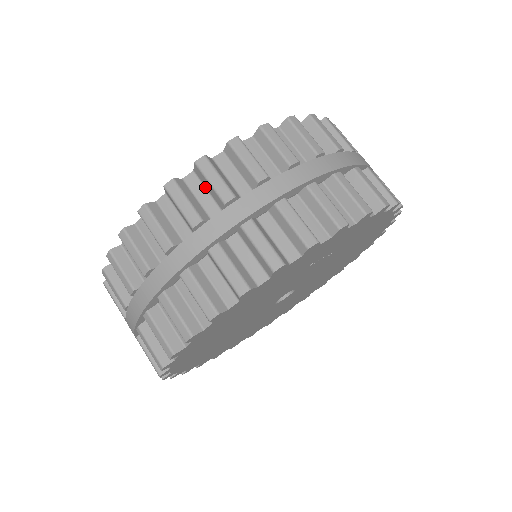
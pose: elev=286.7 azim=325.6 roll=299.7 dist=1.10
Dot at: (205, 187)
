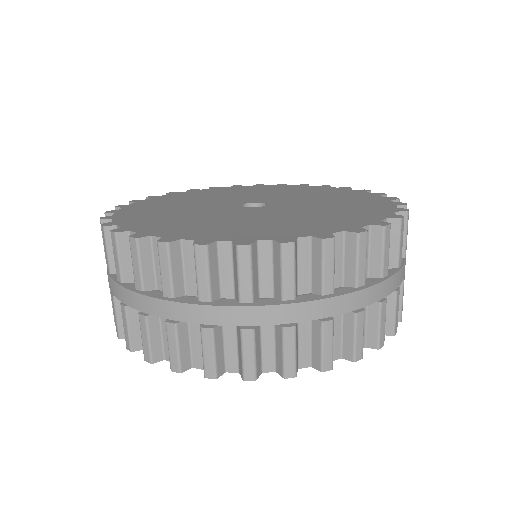
Dot at: occluded
